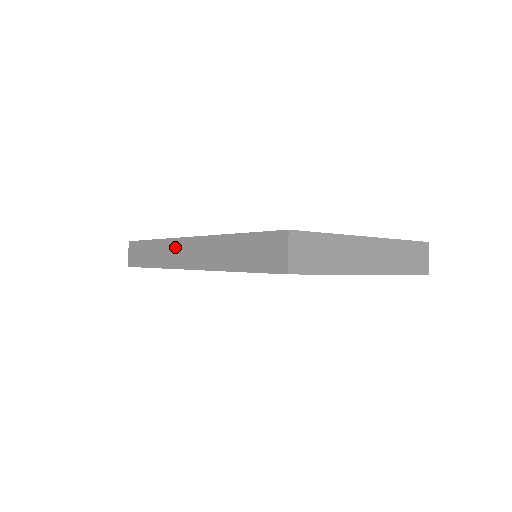
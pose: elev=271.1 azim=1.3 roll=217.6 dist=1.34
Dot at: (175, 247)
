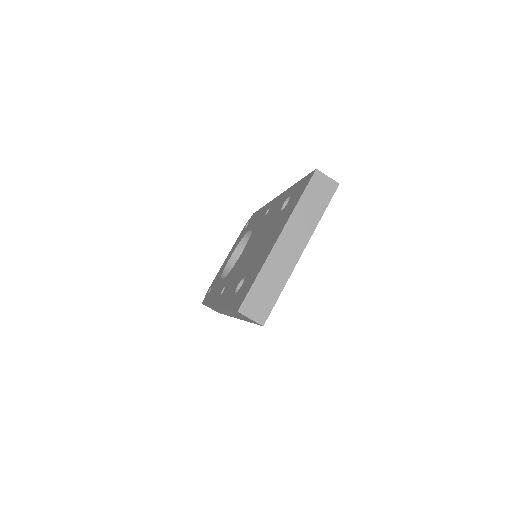
Dot at: occluded
